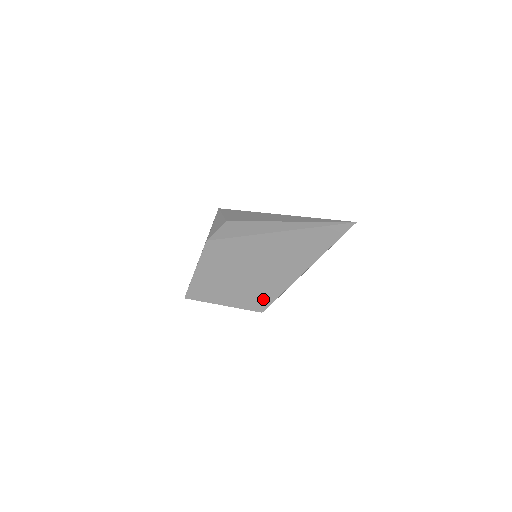
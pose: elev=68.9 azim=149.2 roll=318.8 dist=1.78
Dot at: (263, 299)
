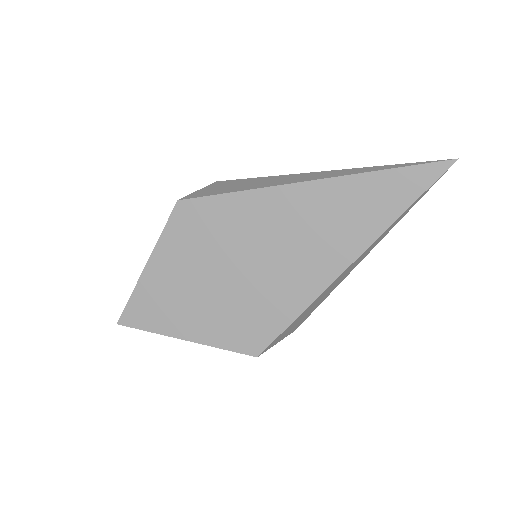
Dot at: (263, 326)
